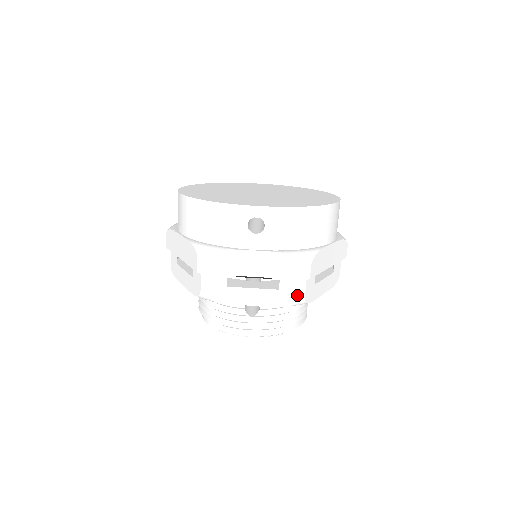
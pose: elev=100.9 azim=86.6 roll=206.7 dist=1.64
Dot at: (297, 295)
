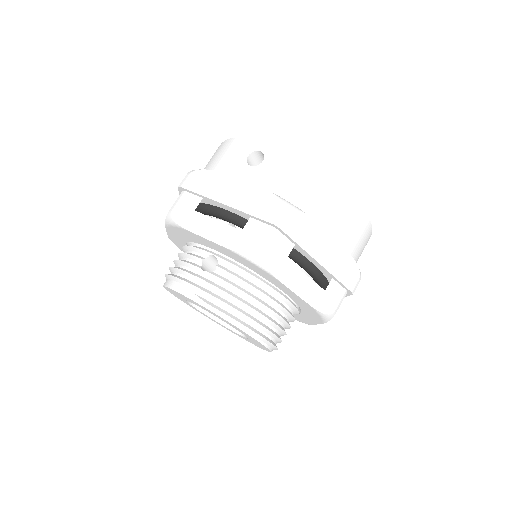
Dot at: (257, 243)
